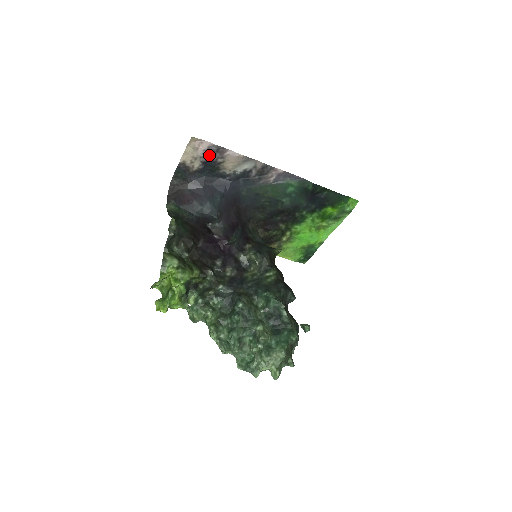
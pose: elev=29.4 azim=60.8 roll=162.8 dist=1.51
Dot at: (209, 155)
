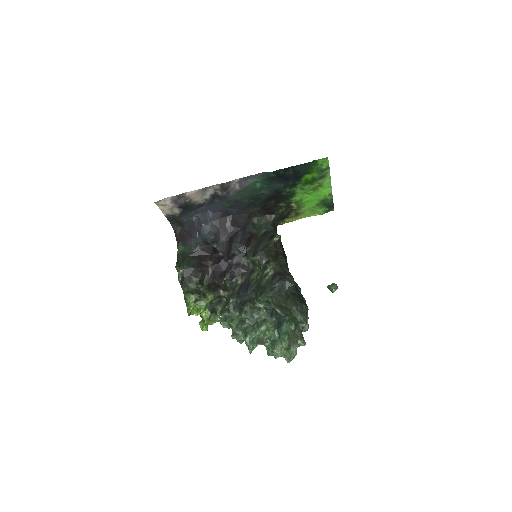
Dot at: (177, 202)
